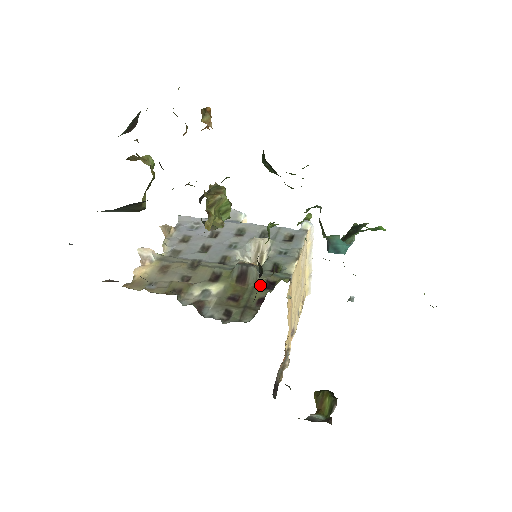
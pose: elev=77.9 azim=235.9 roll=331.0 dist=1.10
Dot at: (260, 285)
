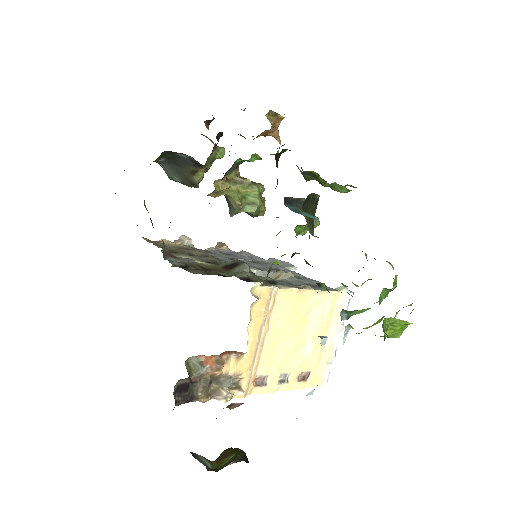
Dot at: (239, 276)
